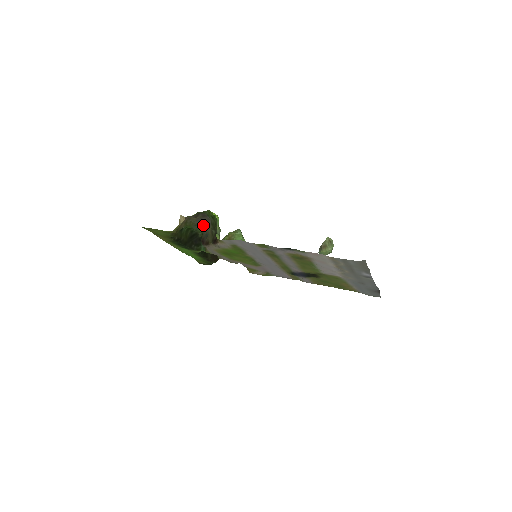
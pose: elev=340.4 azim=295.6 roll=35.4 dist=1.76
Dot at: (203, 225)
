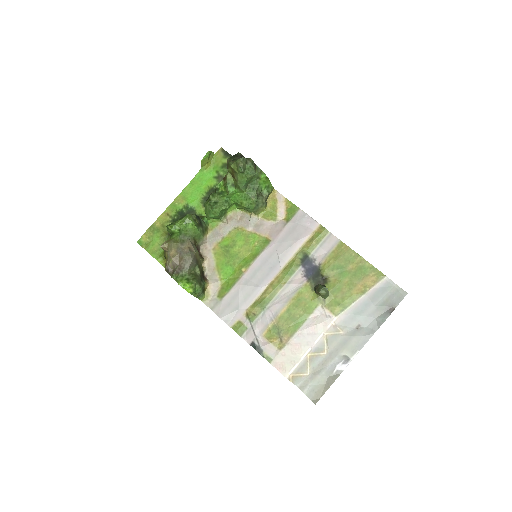
Dot at: (187, 243)
